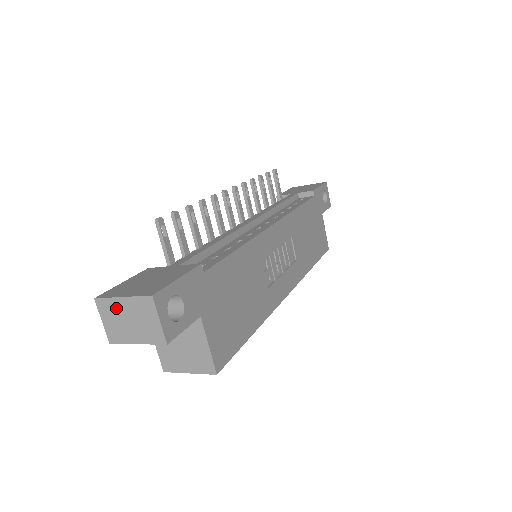
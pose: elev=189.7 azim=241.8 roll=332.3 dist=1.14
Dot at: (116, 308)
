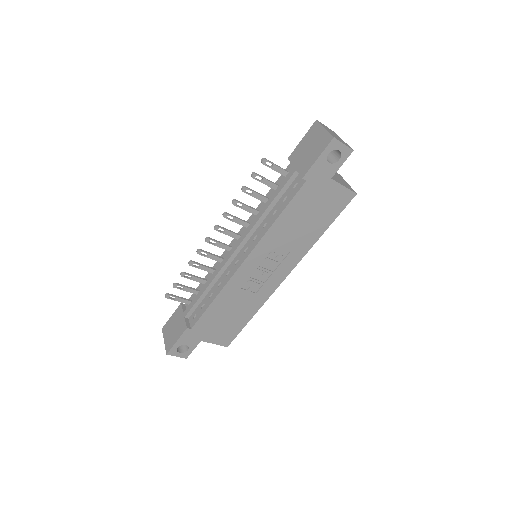
Dot at: occluded
